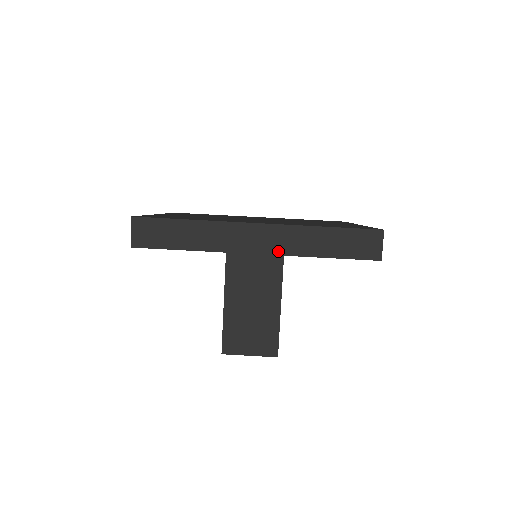
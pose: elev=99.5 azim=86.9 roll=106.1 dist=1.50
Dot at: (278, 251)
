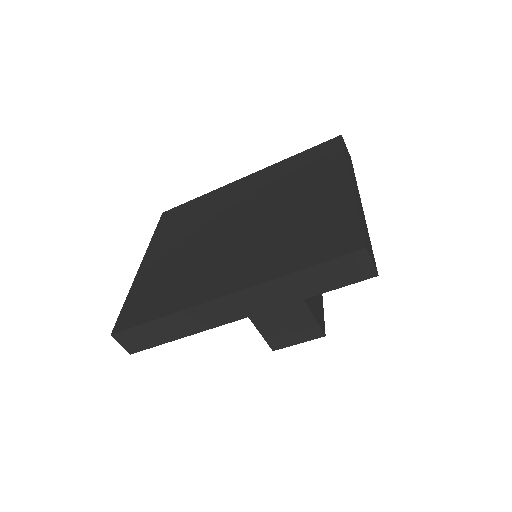
Dot at: (261, 309)
